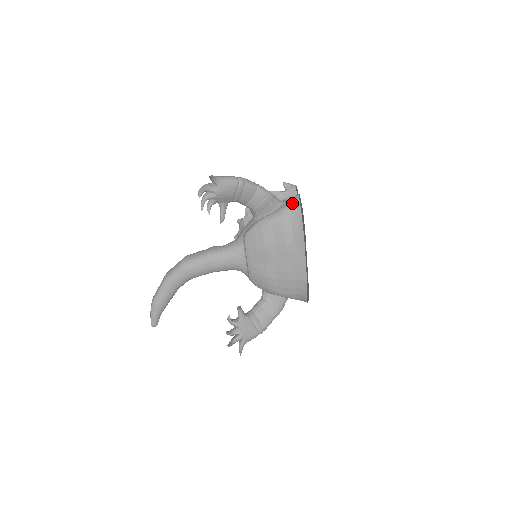
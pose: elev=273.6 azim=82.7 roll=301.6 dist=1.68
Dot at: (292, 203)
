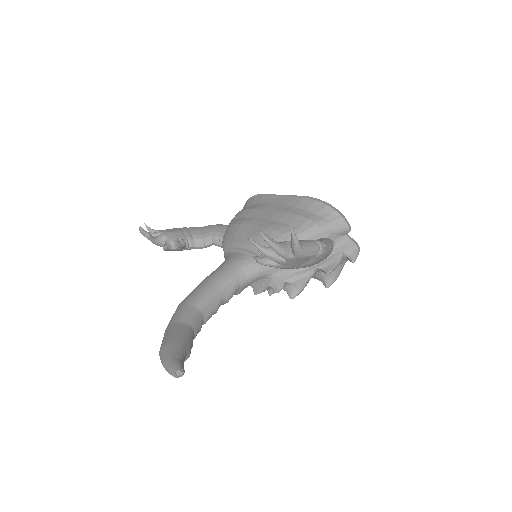
Dot at: occluded
